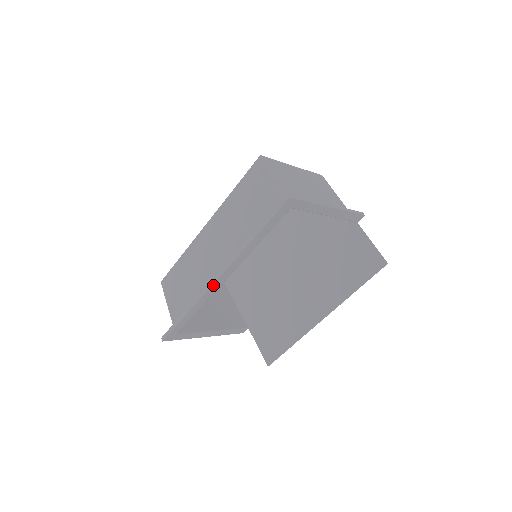
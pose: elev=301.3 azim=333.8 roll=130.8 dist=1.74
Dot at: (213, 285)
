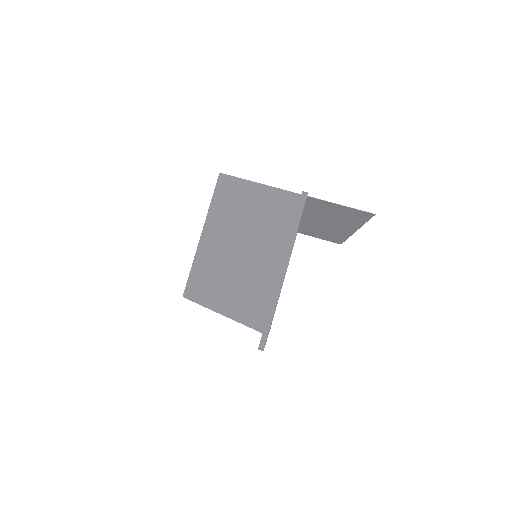
Dot at: occluded
